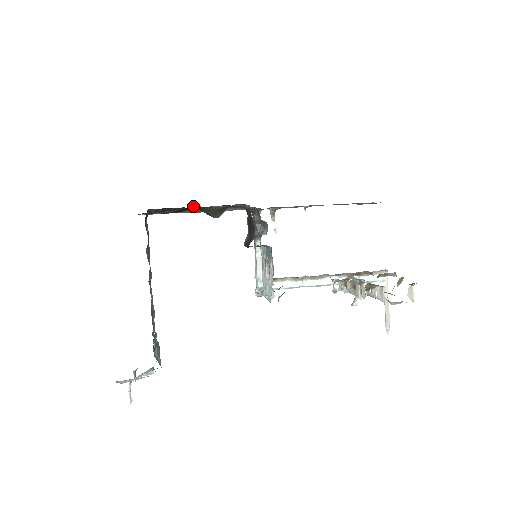
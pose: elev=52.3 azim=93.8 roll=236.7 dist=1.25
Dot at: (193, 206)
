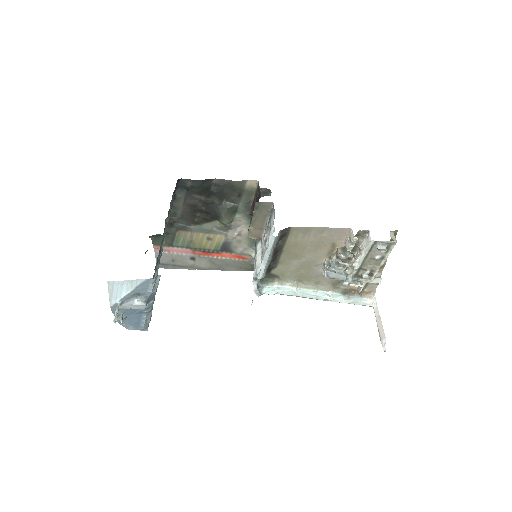
Dot at: (214, 179)
